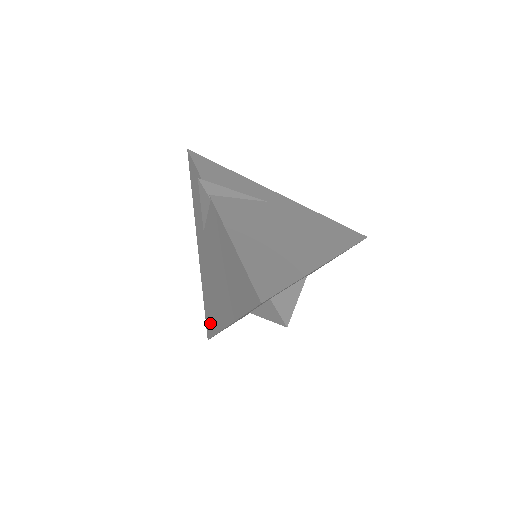
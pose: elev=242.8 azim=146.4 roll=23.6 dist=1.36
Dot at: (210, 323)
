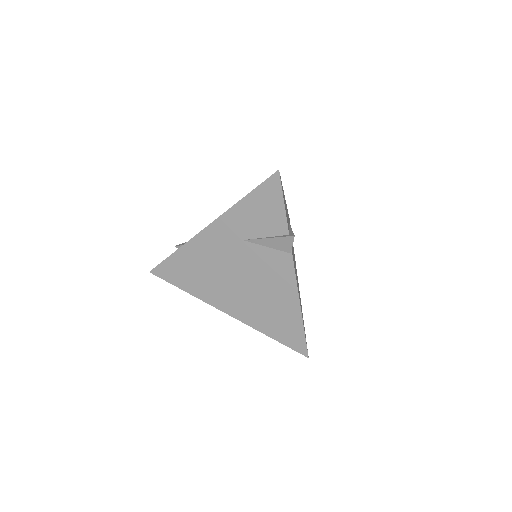
Dot at: (175, 275)
